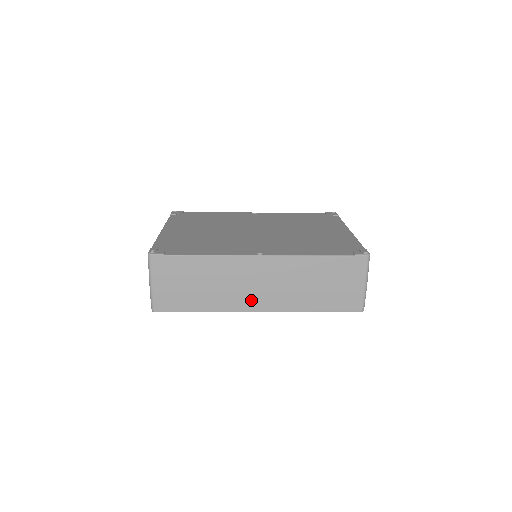
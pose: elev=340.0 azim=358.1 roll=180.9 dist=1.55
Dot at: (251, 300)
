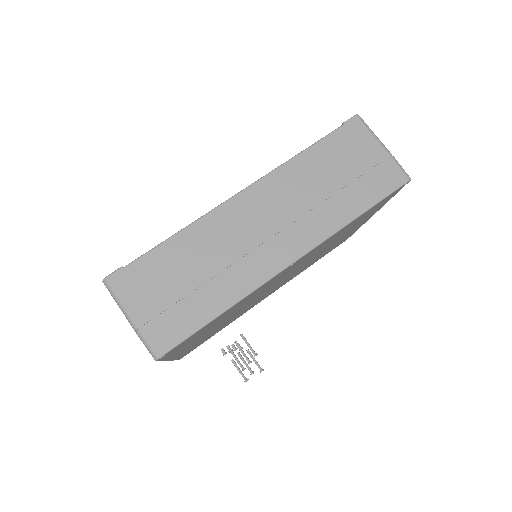
Dot at: (272, 253)
